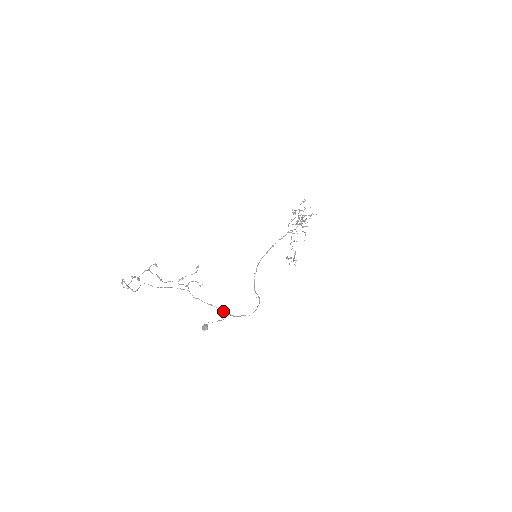
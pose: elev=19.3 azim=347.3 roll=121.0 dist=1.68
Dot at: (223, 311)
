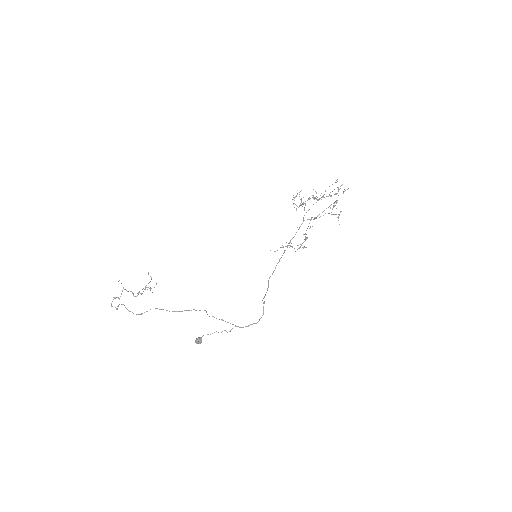
Dot at: (232, 324)
